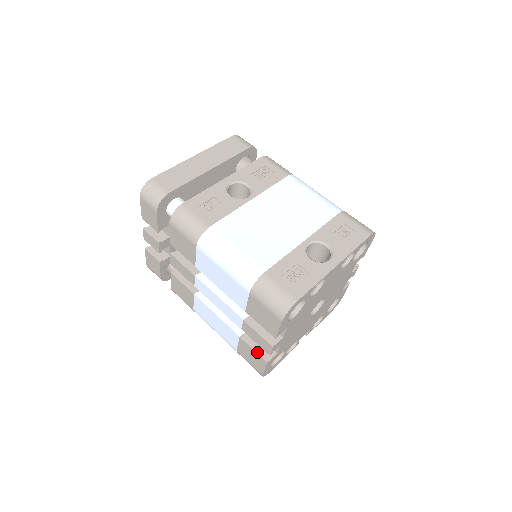
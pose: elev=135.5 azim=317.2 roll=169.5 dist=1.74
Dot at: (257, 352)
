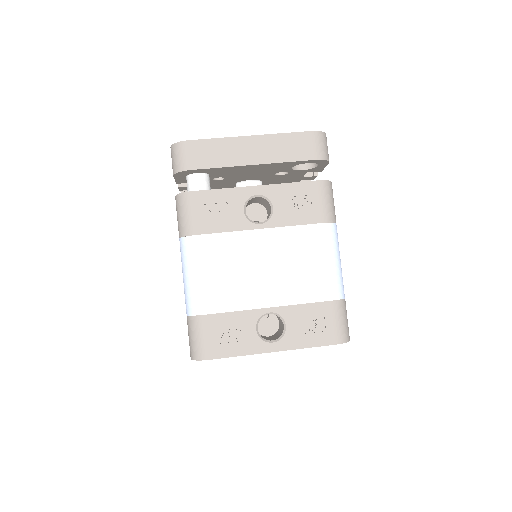
Dot at: occluded
